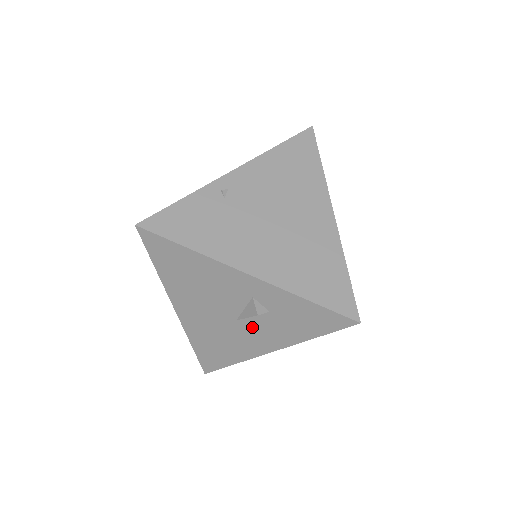
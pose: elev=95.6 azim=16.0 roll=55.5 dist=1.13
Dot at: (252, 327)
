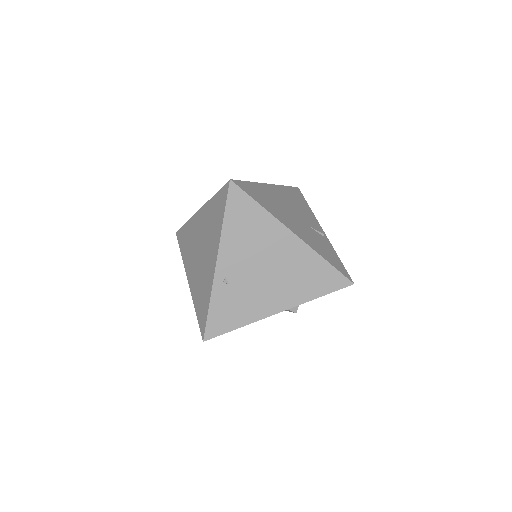
Dot at: occluded
